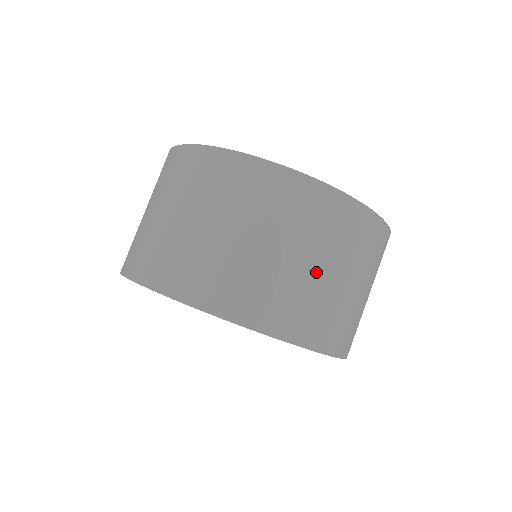
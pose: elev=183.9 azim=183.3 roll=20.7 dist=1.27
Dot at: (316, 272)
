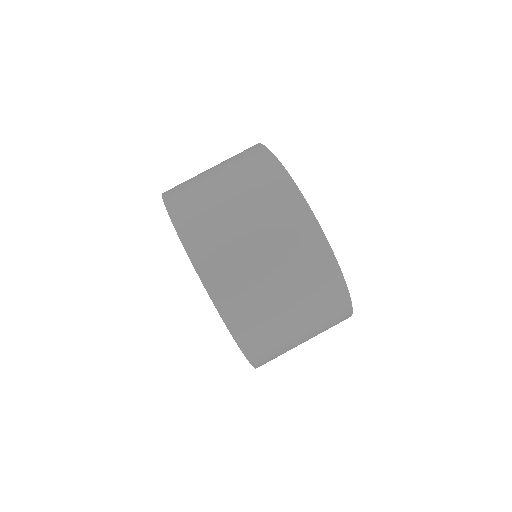
Dot at: occluded
